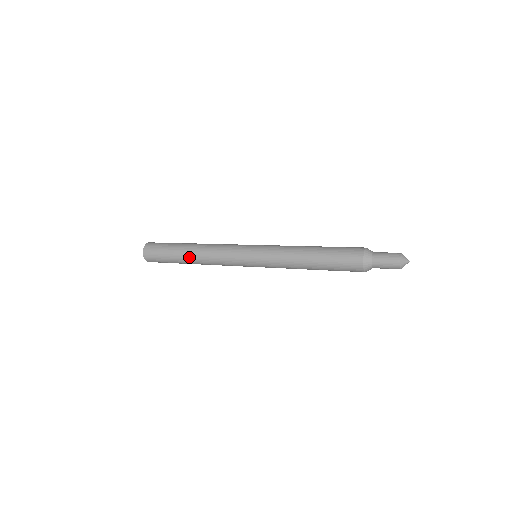
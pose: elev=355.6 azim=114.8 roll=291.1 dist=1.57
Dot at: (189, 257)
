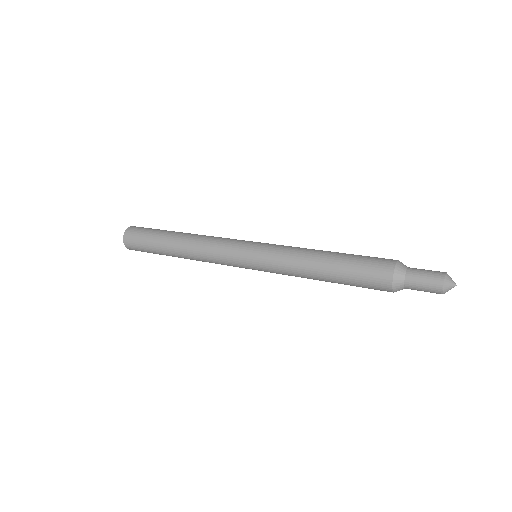
Dot at: (176, 240)
